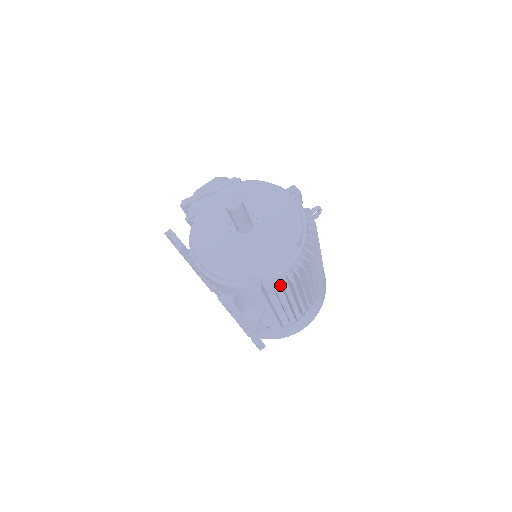
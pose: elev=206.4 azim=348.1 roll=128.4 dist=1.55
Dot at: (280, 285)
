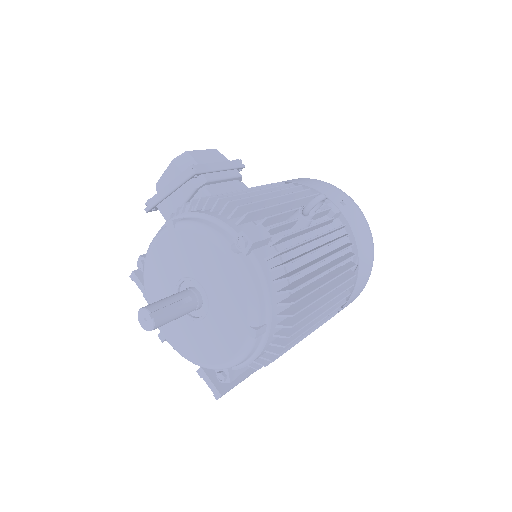
Dot at: occluded
